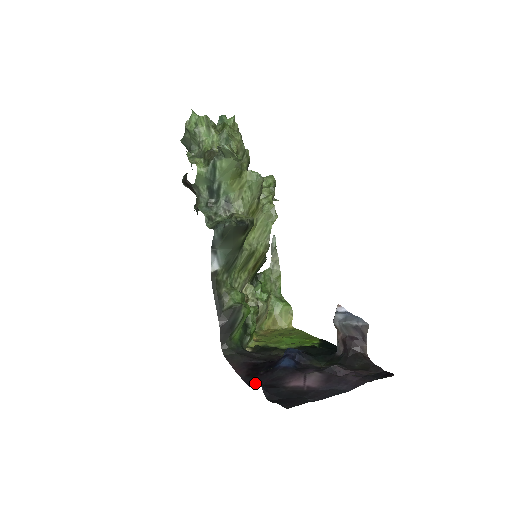
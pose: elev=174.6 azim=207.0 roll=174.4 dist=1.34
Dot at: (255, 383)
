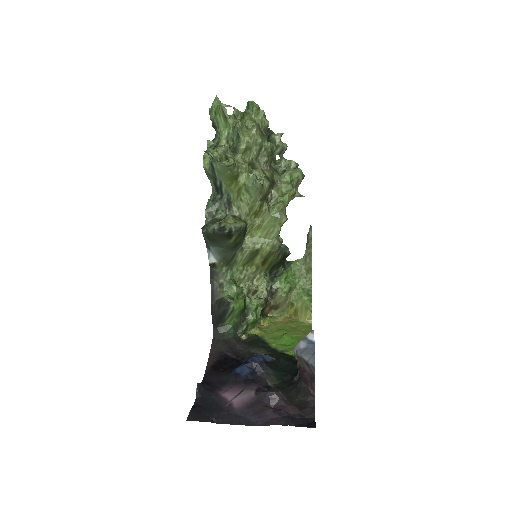
Dot at: (209, 377)
